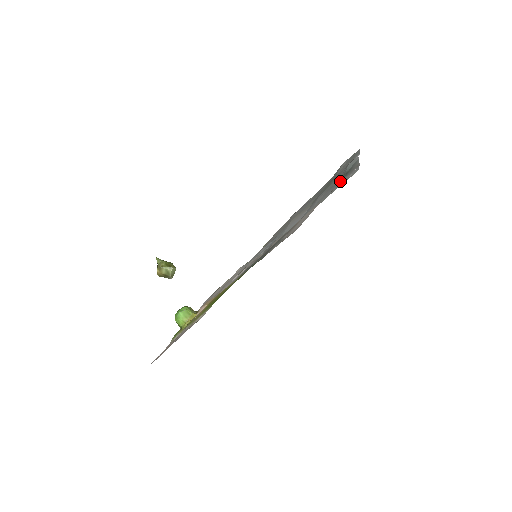
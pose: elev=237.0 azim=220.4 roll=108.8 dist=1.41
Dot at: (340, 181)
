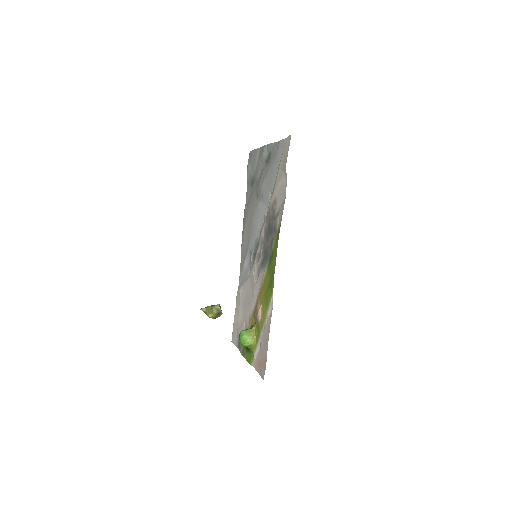
Dot at: (272, 162)
